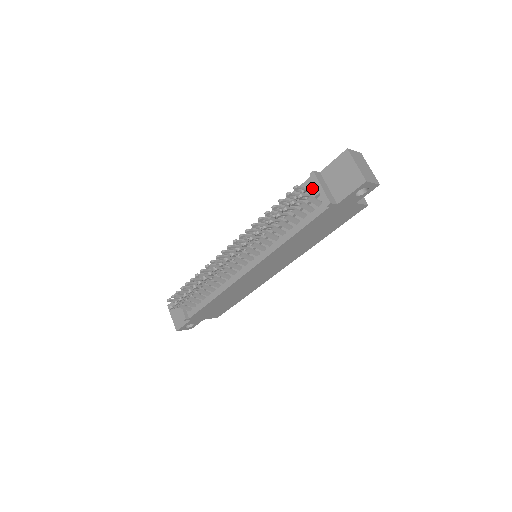
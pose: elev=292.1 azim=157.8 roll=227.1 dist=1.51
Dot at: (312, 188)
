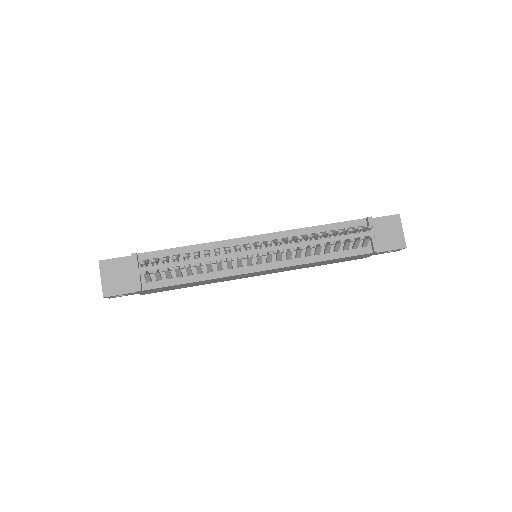
Dot at: occluded
